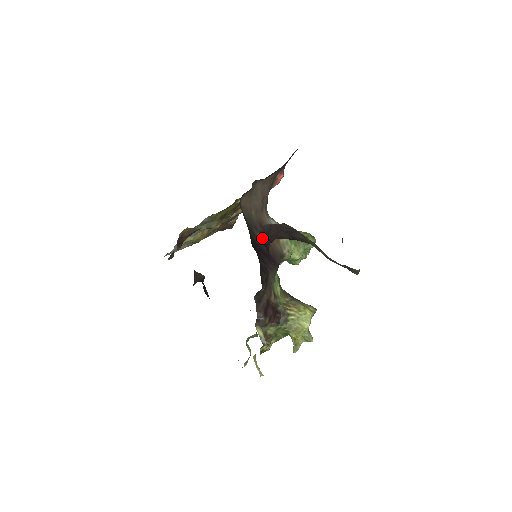
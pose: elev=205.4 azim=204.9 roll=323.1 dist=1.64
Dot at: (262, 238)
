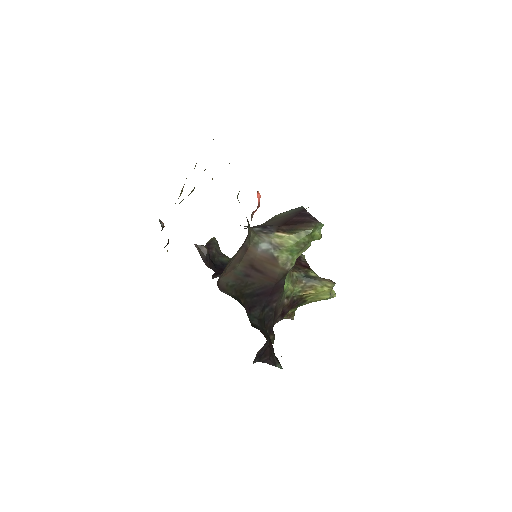
Dot at: (259, 356)
